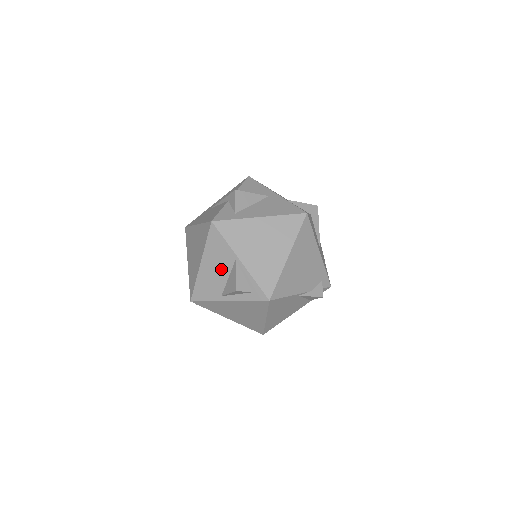
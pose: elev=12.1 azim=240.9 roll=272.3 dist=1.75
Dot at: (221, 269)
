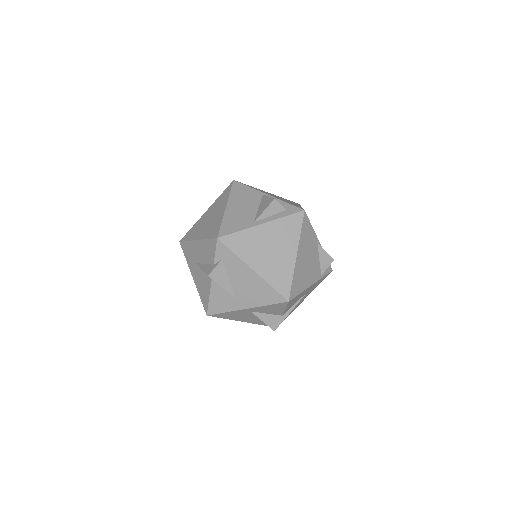
Dot at: (249, 204)
